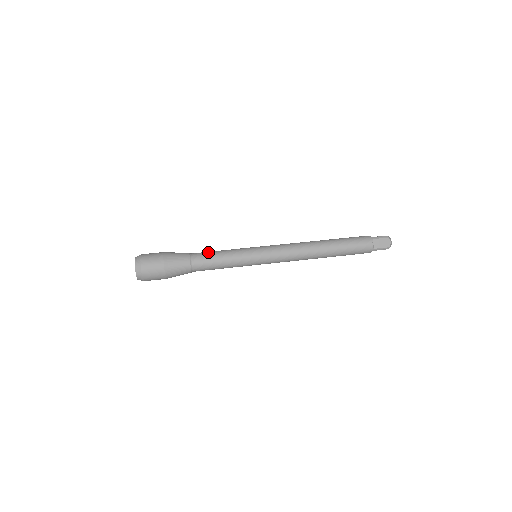
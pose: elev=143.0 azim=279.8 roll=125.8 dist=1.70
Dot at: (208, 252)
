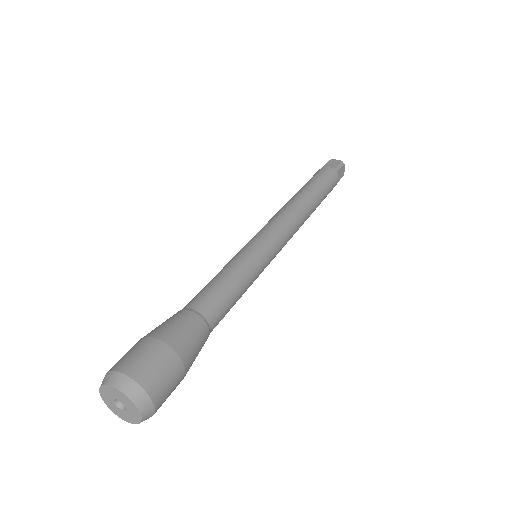
Dot at: (216, 291)
